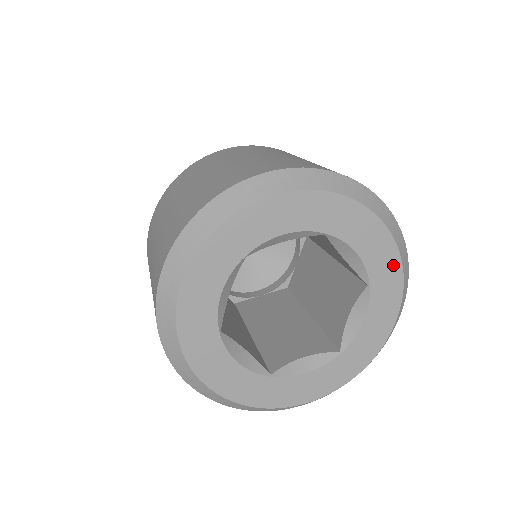
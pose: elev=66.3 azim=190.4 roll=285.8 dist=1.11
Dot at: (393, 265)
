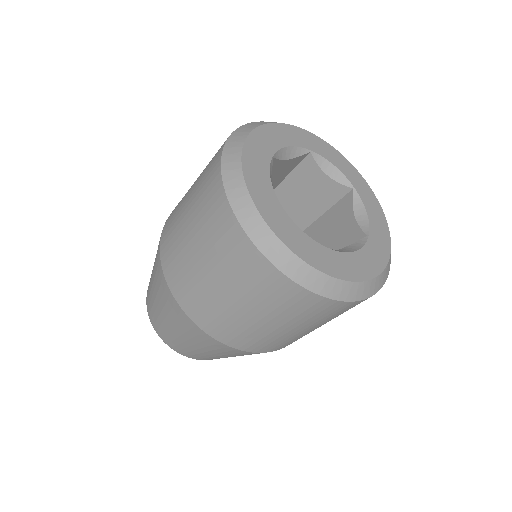
Dot at: (358, 177)
